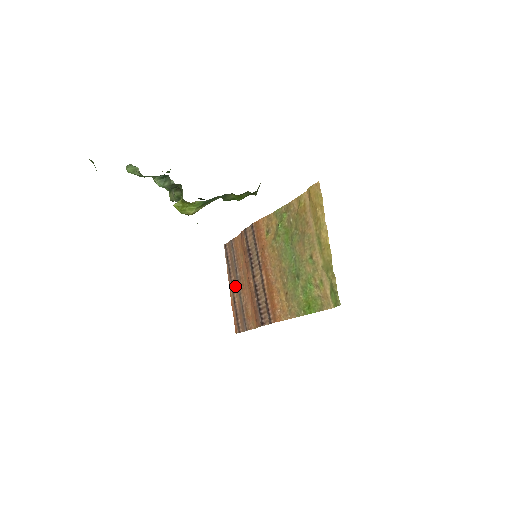
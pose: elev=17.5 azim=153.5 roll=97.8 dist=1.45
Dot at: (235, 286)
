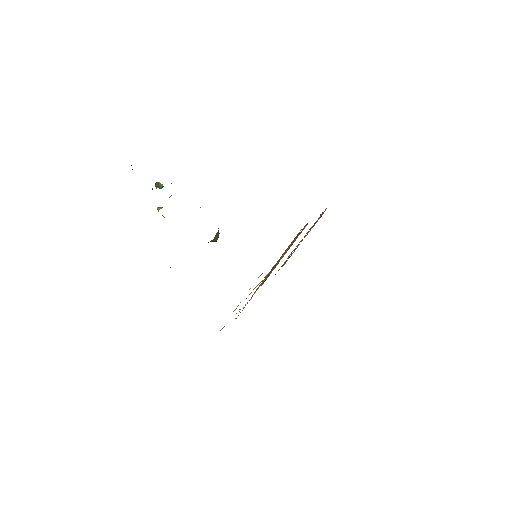
Dot at: occluded
